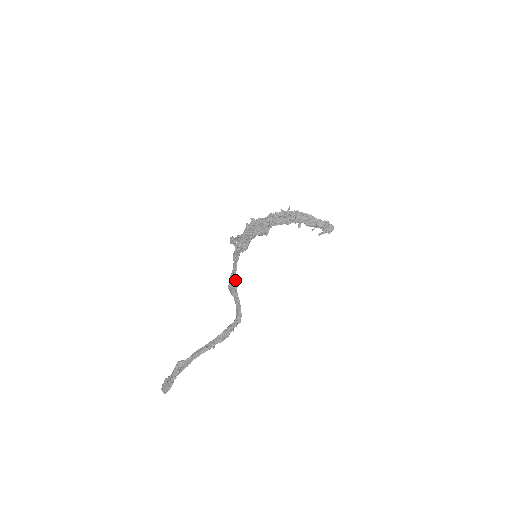
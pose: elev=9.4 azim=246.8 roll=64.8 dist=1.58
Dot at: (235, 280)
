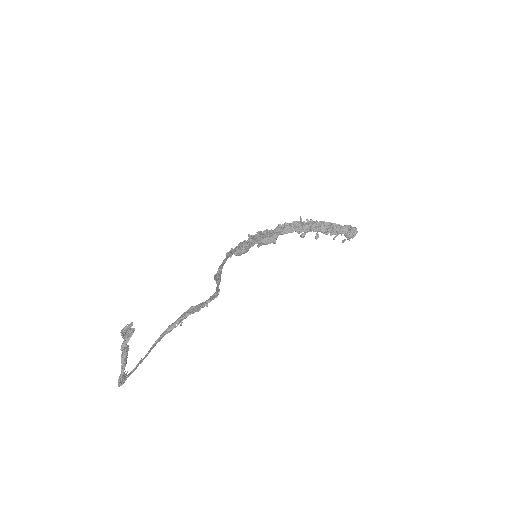
Dot at: (220, 267)
